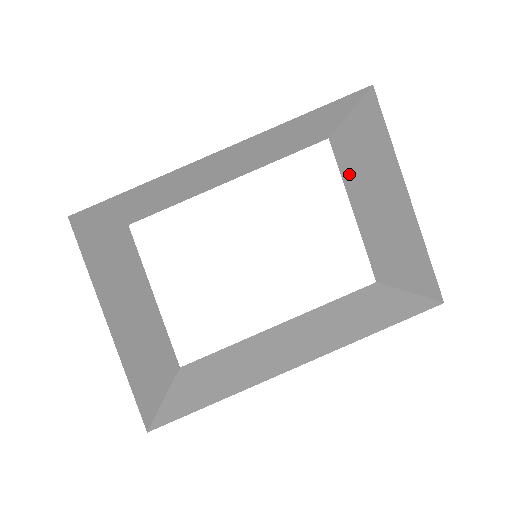
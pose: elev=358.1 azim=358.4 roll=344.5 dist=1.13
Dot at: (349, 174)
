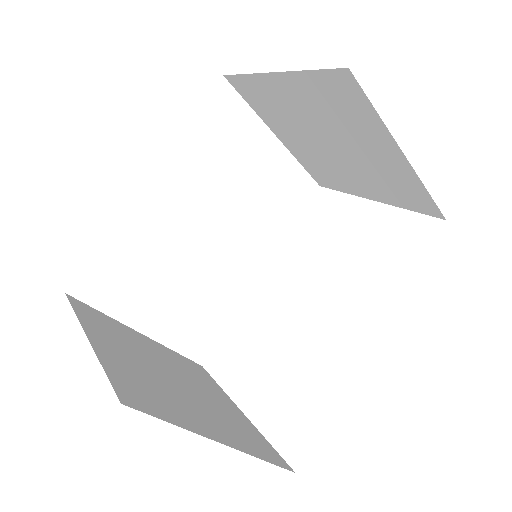
Dot at: (331, 174)
